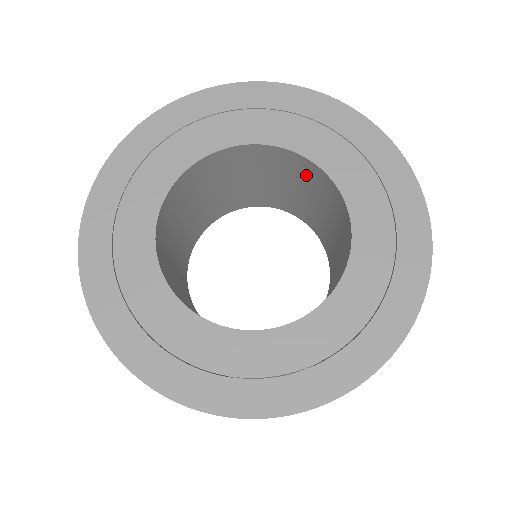
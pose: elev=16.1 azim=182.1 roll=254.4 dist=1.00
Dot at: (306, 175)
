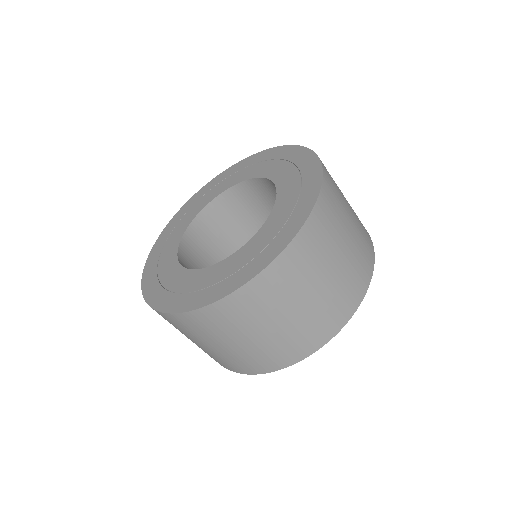
Dot at: occluded
